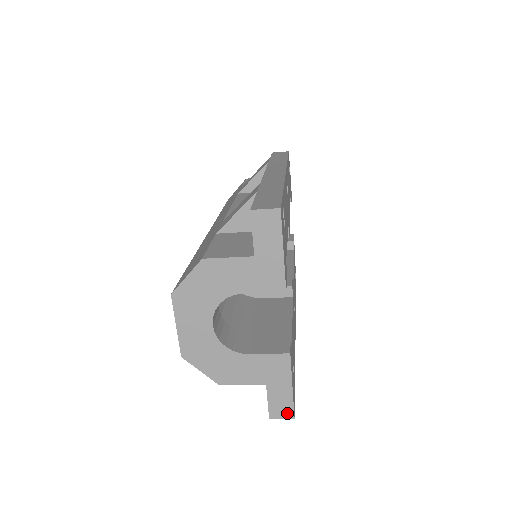
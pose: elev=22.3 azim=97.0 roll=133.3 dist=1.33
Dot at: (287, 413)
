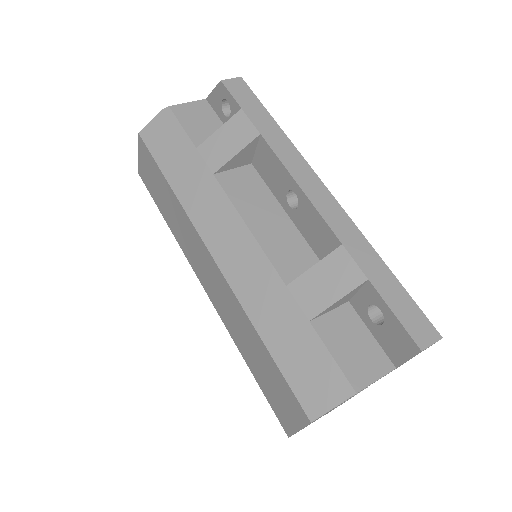
Dot at: occluded
